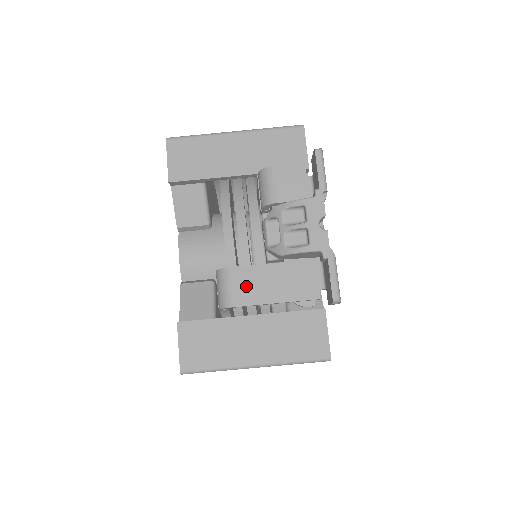
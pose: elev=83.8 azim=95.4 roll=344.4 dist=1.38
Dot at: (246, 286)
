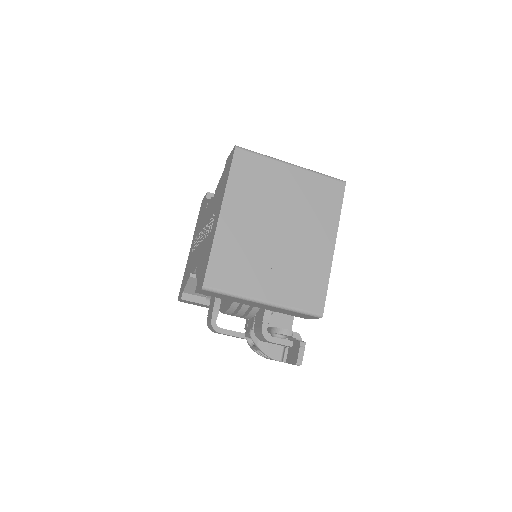
Dot at: occluded
